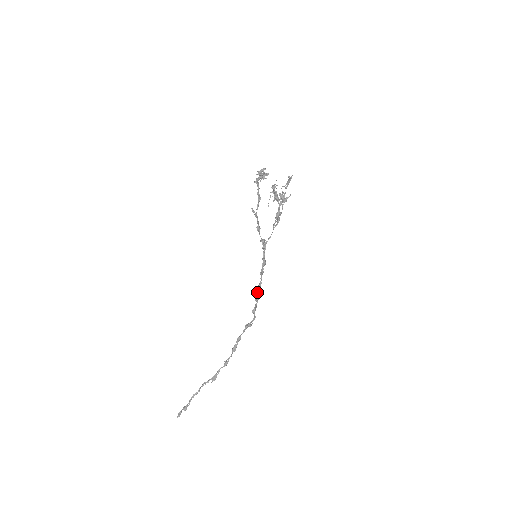
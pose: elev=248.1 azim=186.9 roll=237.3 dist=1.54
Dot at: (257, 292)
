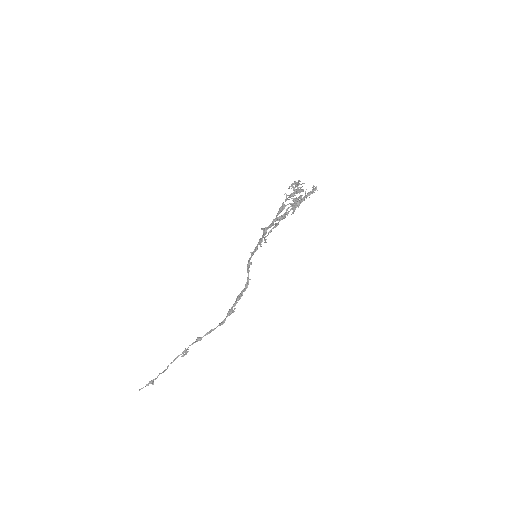
Dot at: (247, 284)
